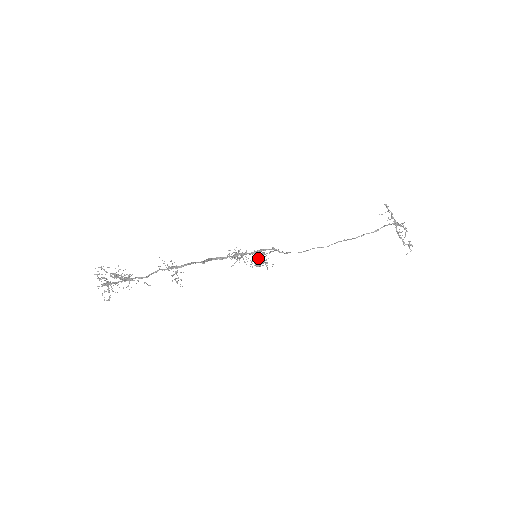
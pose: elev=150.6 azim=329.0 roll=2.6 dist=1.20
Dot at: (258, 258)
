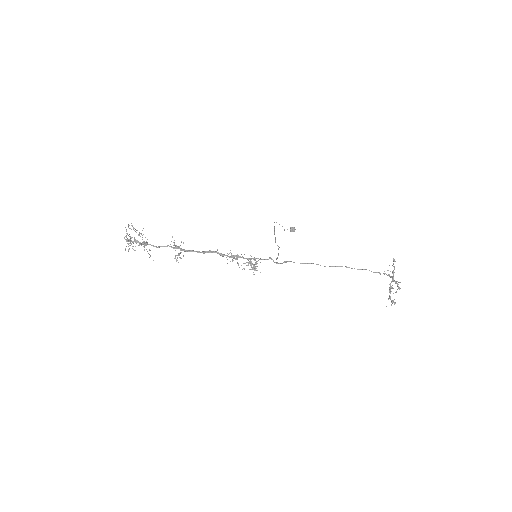
Dot at: (251, 264)
